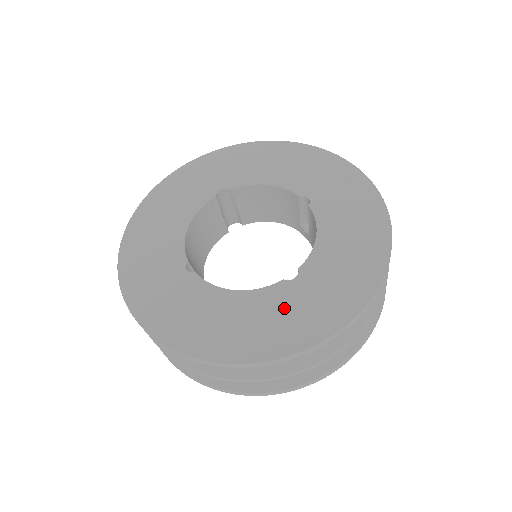
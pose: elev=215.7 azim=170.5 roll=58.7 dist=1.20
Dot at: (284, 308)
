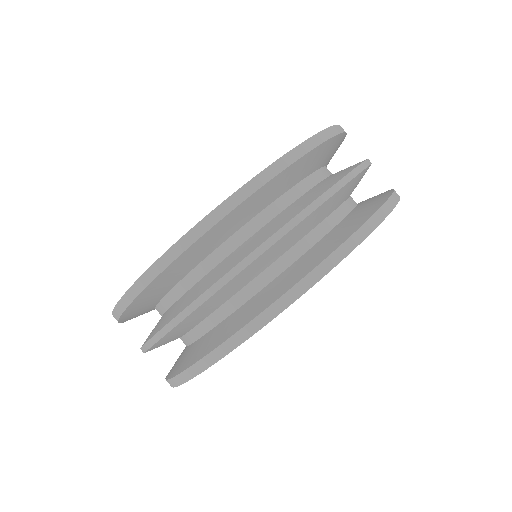
Dot at: occluded
